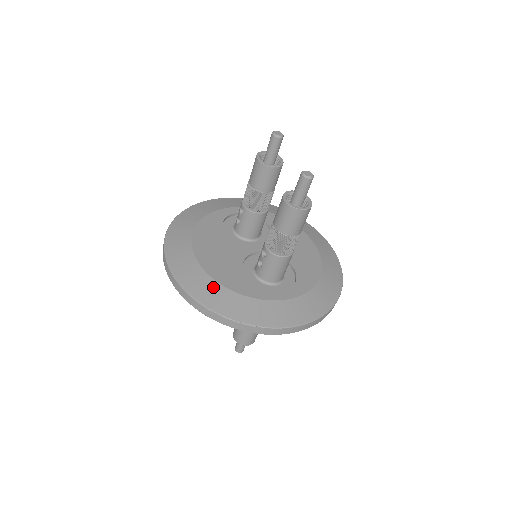
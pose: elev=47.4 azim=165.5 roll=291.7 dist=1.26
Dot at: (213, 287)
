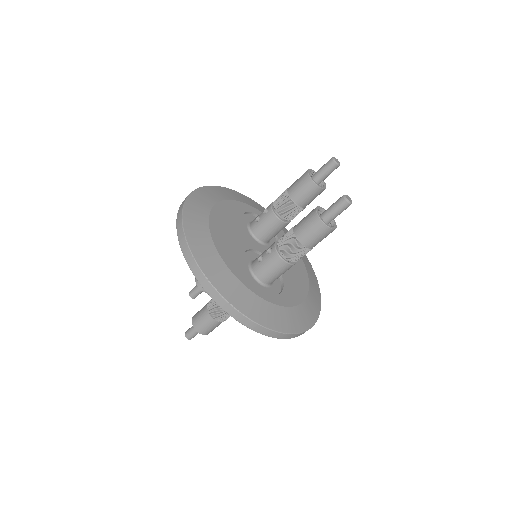
Dot at: (211, 252)
